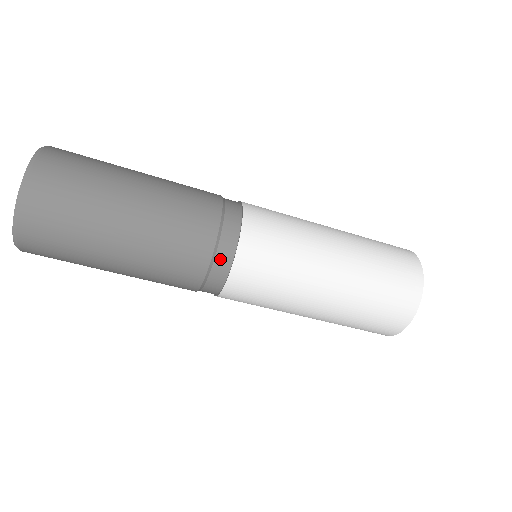
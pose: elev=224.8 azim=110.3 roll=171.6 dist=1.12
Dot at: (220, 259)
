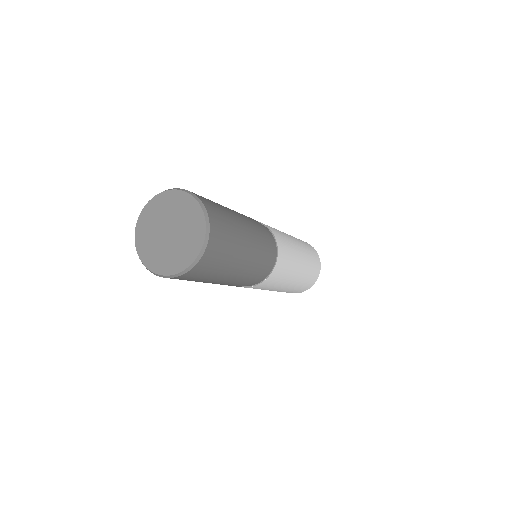
Dot at: (272, 260)
